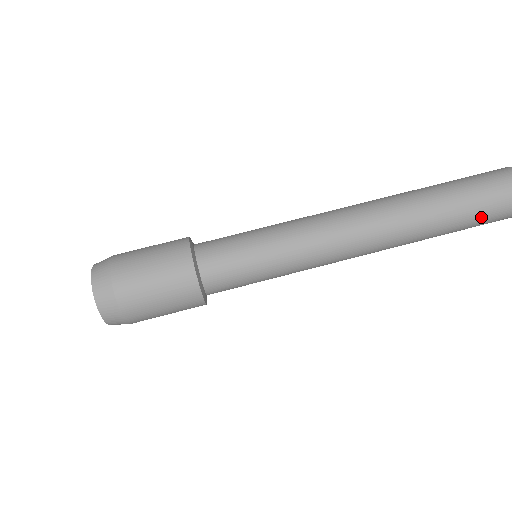
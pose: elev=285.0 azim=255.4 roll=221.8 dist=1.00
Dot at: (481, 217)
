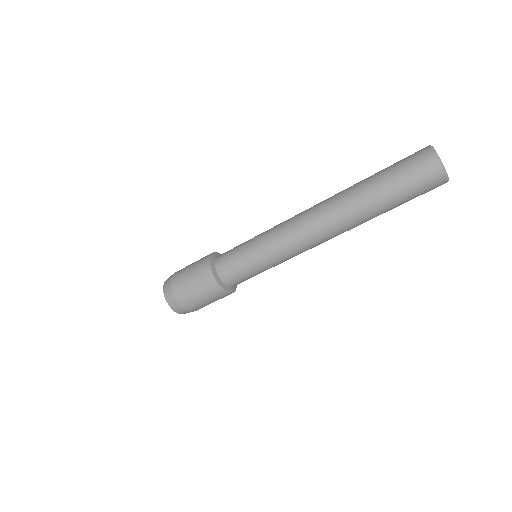
Dot at: occluded
